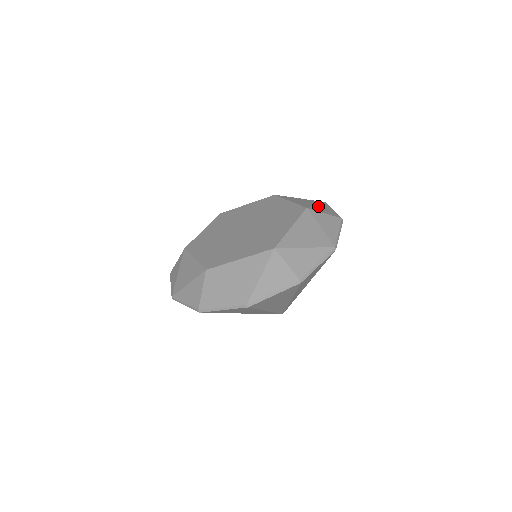
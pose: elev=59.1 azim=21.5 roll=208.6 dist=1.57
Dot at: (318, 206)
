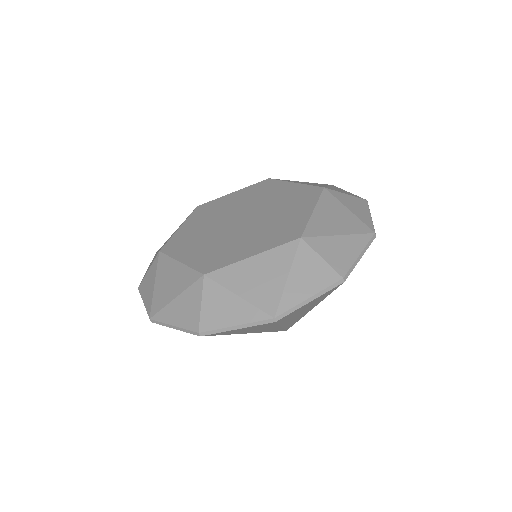
Dot at: (337, 239)
